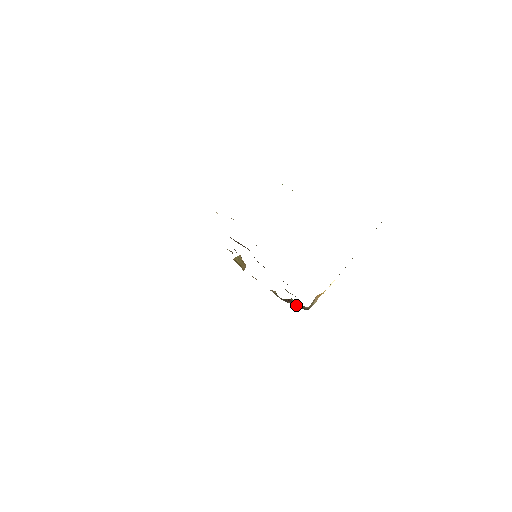
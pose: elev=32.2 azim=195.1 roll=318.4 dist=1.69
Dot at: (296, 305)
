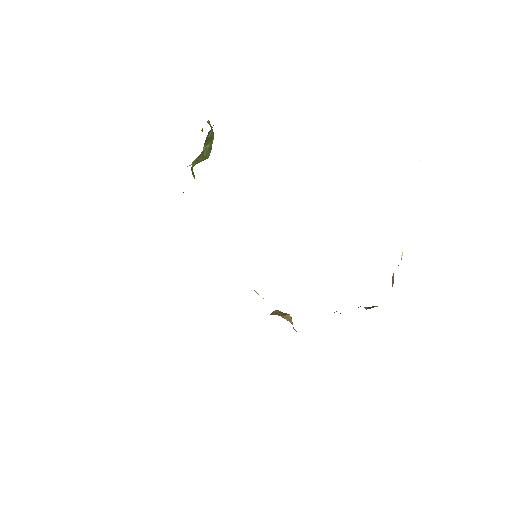
Dot at: (373, 307)
